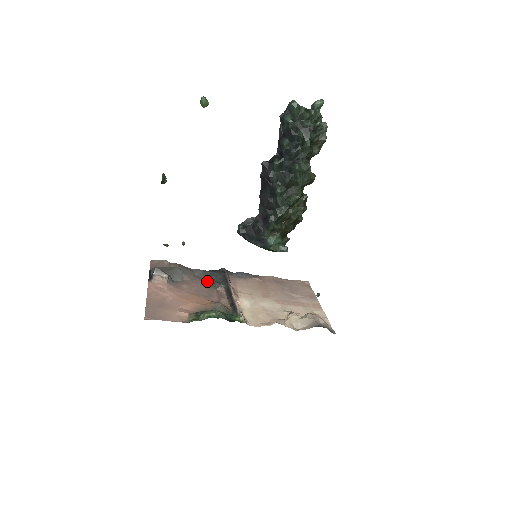
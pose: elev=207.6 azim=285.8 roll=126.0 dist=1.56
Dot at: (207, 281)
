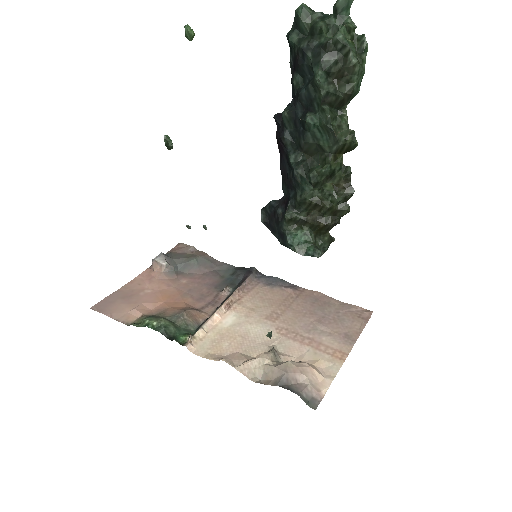
Dot at: (220, 280)
